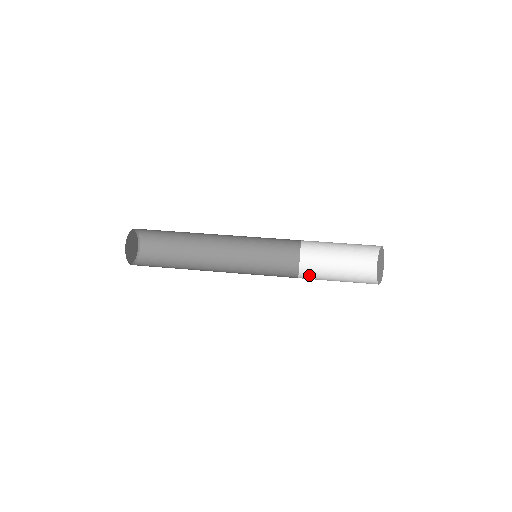
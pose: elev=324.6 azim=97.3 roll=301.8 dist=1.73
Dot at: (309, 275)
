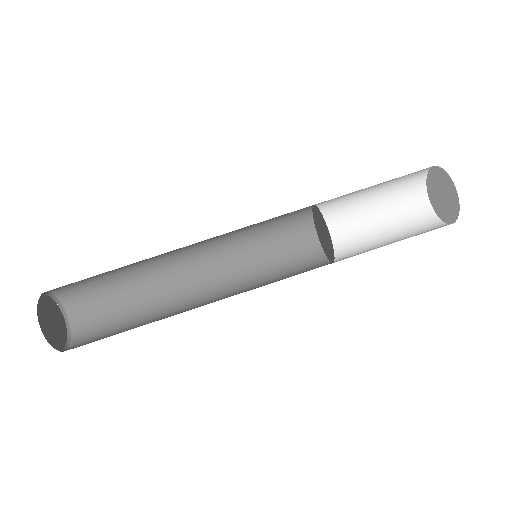
Dot at: (329, 216)
